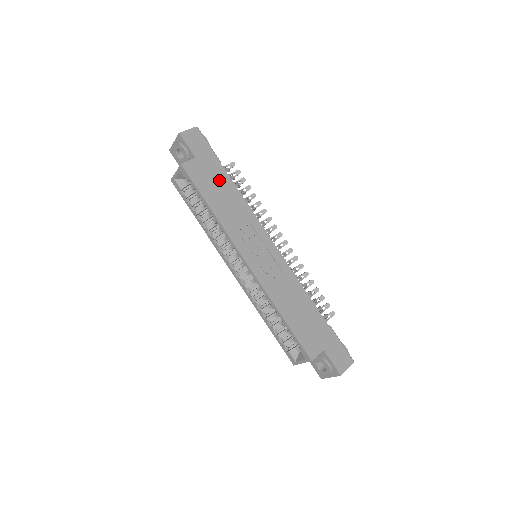
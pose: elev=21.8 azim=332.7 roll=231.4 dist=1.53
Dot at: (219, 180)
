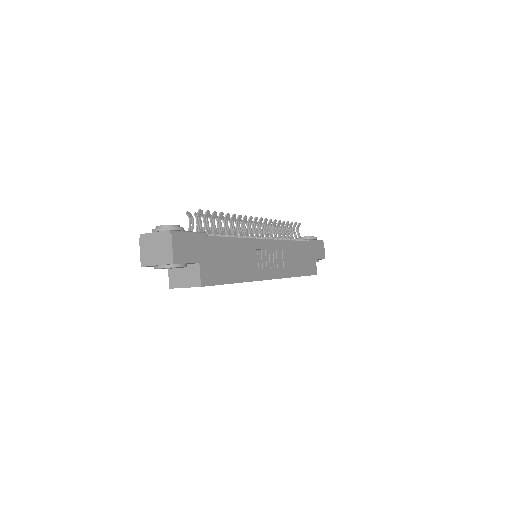
Dot at: (221, 252)
